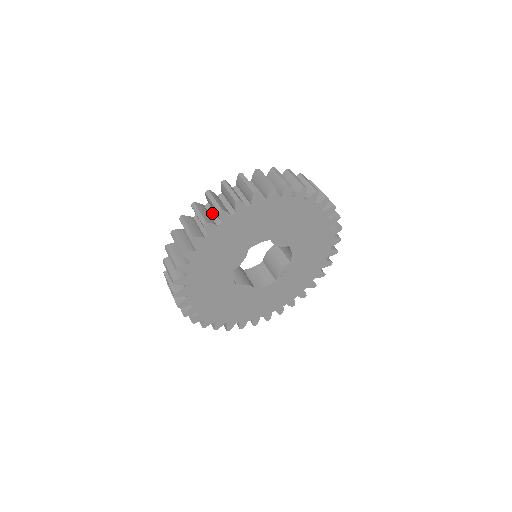
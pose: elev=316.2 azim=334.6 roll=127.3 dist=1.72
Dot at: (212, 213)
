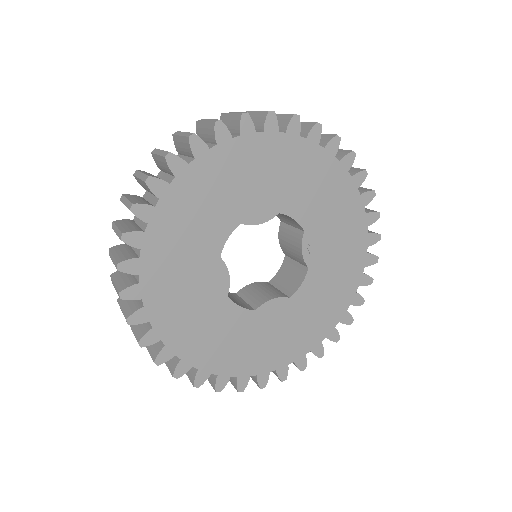
Dot at: occluded
